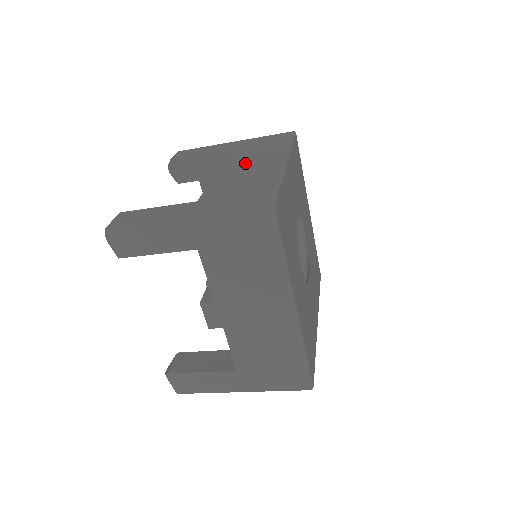
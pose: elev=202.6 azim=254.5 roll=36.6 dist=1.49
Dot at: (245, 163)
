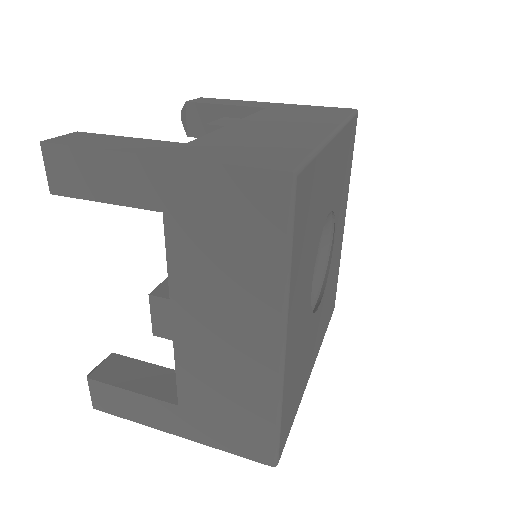
Dot at: (277, 122)
